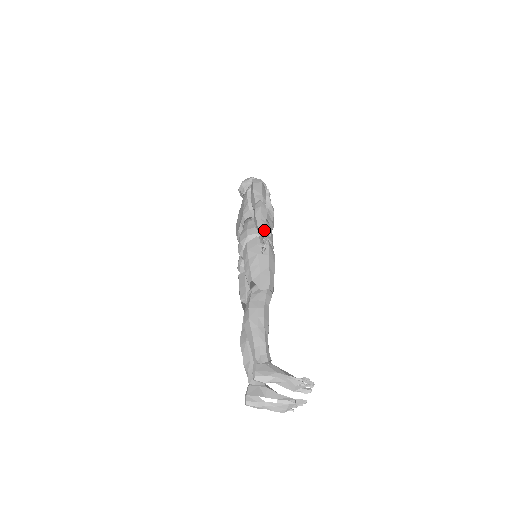
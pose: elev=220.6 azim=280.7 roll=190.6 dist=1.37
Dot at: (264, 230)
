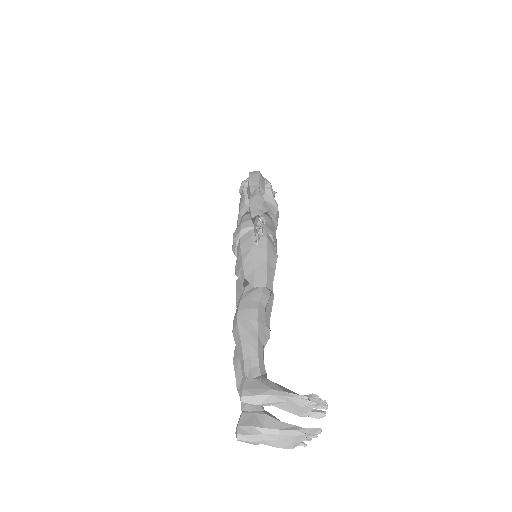
Dot at: (258, 217)
